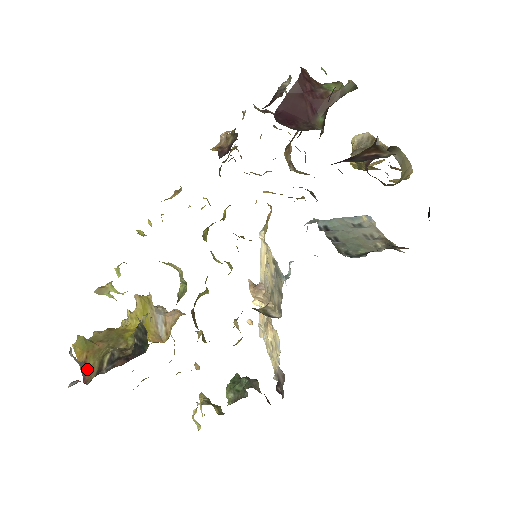
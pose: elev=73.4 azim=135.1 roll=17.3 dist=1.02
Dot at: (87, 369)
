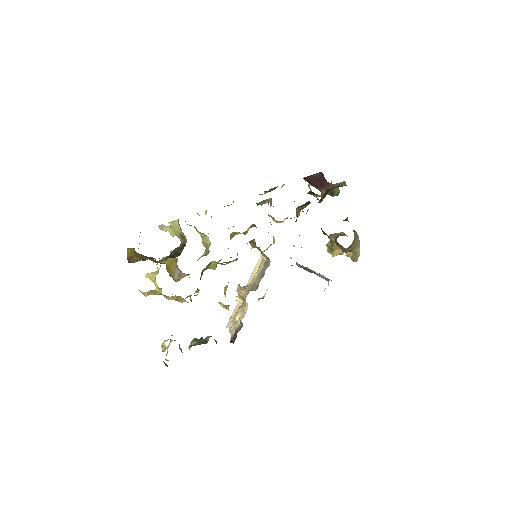
Dot at: (132, 259)
